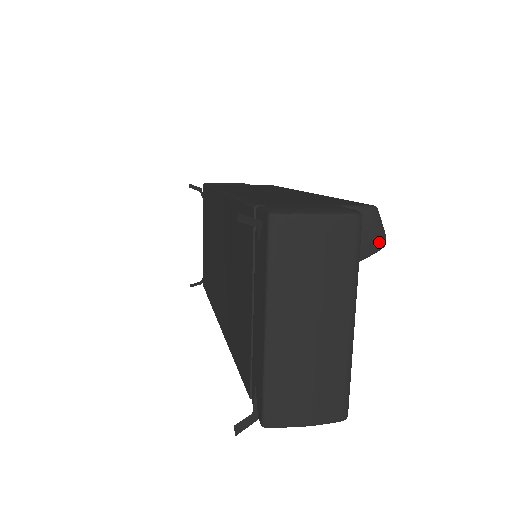
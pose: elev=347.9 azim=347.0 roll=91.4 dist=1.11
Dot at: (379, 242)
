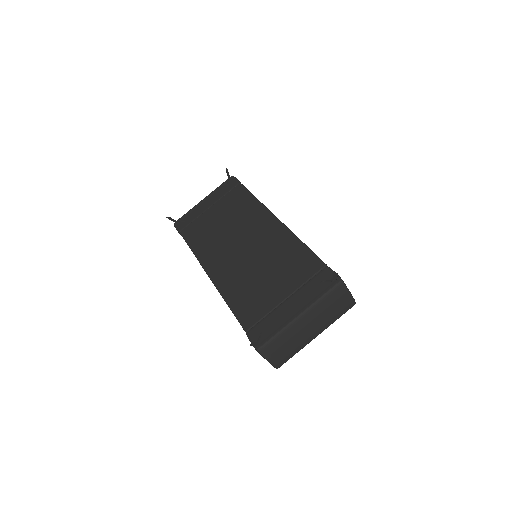
Dot at: occluded
